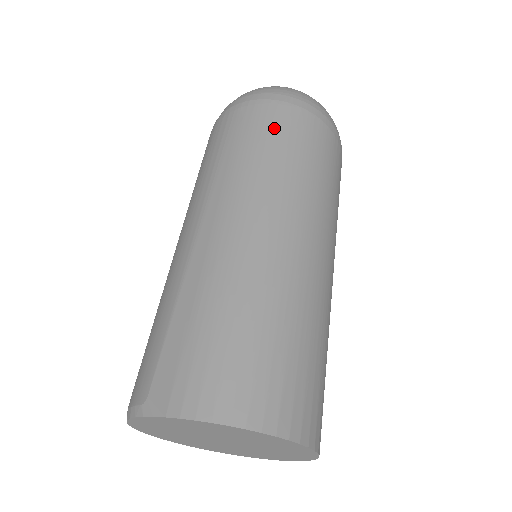
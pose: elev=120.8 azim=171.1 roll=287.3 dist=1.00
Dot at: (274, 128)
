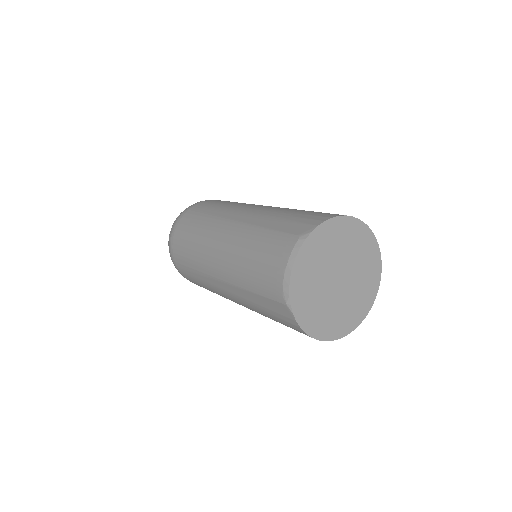
Dot at: (222, 201)
